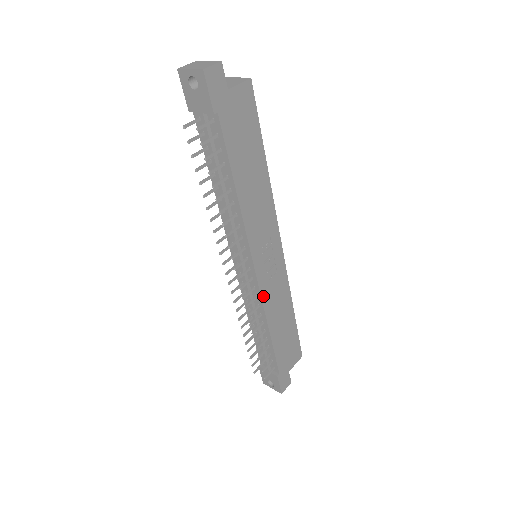
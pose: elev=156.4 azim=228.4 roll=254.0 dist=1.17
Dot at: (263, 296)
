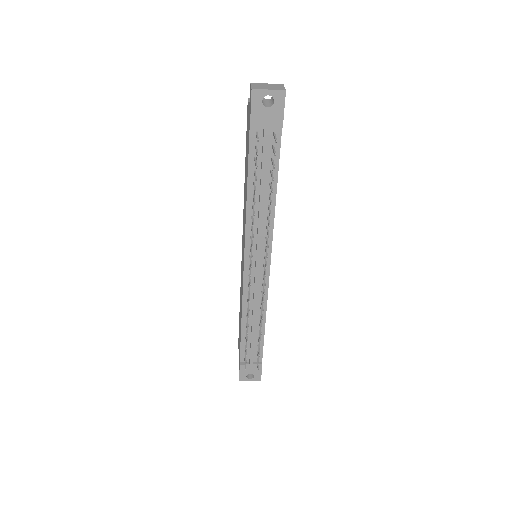
Dot at: occluded
